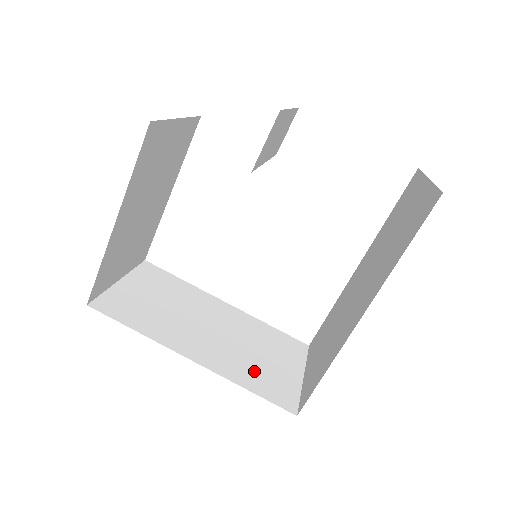
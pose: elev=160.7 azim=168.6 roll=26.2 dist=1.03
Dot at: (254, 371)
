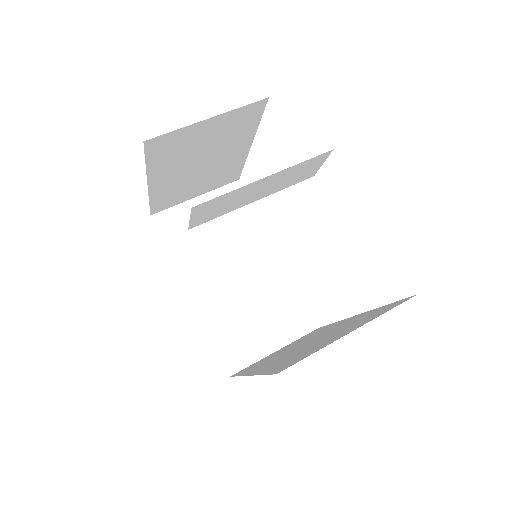
Dot at: (233, 326)
